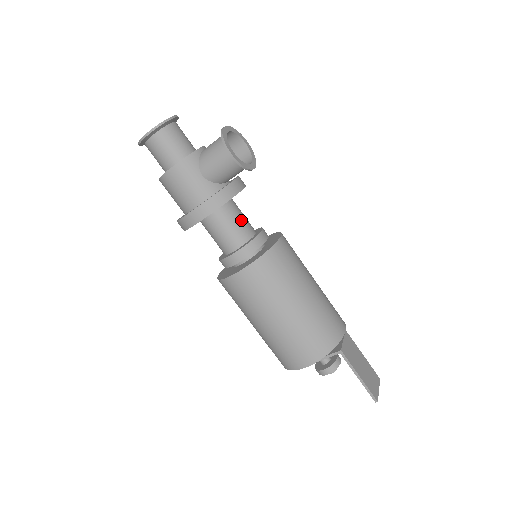
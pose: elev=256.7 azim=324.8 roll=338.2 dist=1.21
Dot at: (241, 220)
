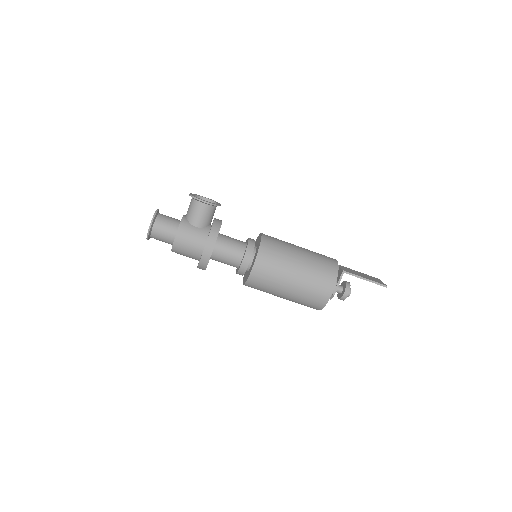
Dot at: (233, 240)
